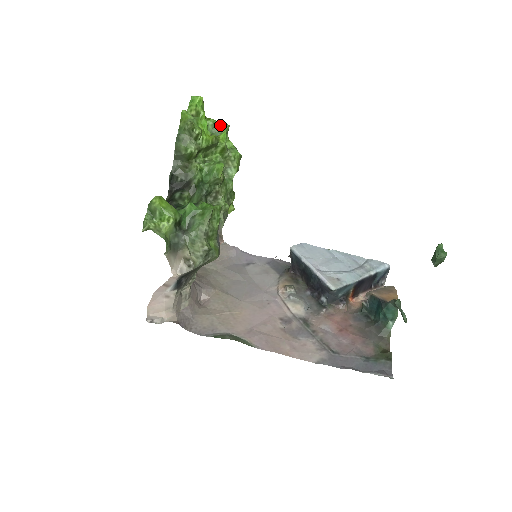
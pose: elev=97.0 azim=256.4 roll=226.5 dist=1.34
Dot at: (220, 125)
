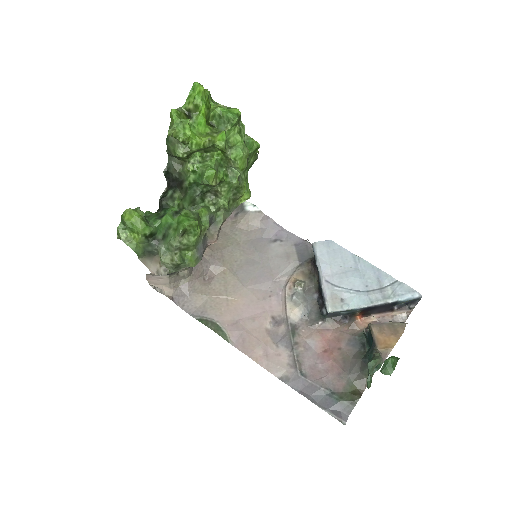
Dot at: (226, 117)
